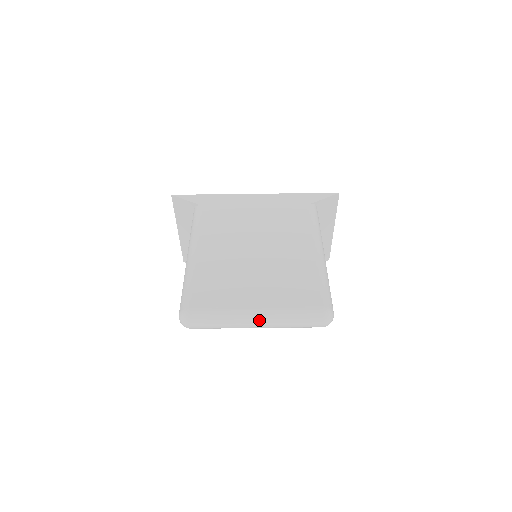
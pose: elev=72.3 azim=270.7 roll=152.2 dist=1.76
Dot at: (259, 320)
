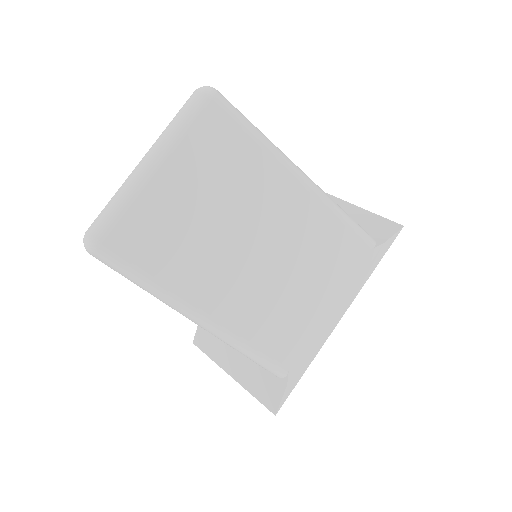
Dot at: (144, 157)
